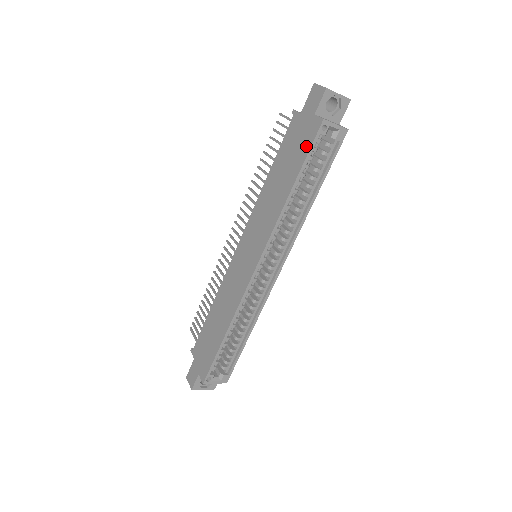
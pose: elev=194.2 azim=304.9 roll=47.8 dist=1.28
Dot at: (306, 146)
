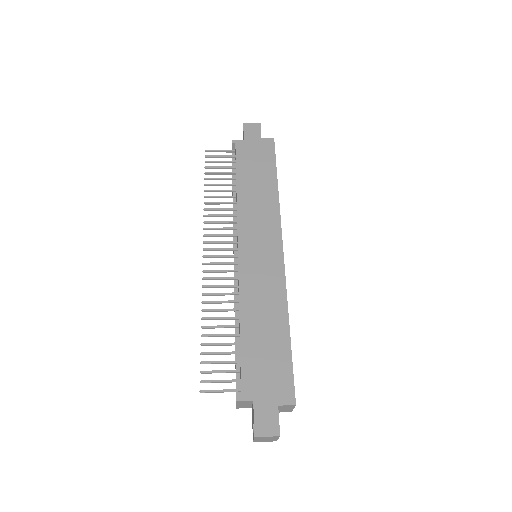
Dot at: (270, 155)
